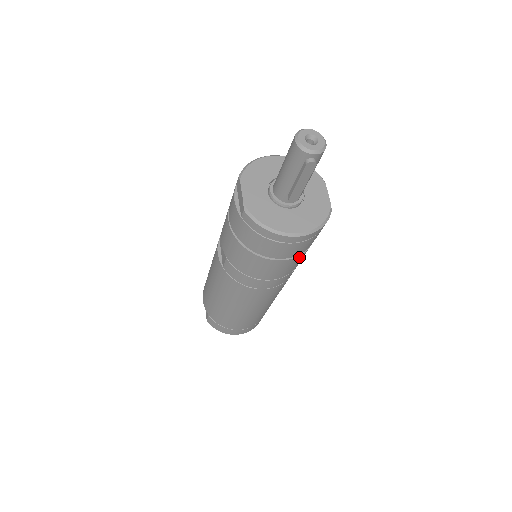
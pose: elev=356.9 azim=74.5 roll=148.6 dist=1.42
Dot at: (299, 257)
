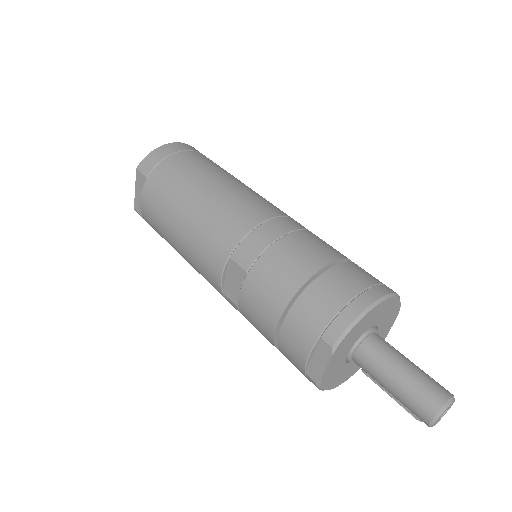
Dot at: occluded
